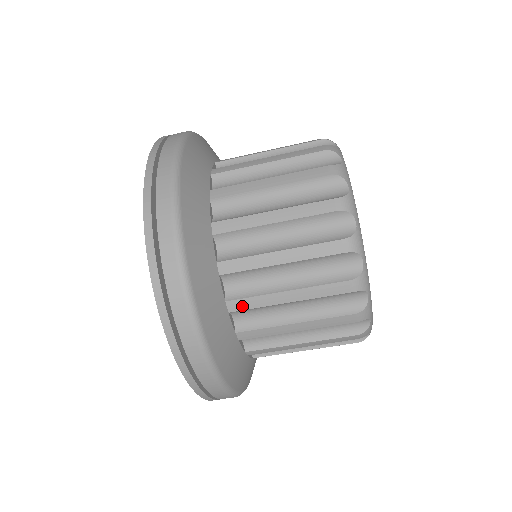
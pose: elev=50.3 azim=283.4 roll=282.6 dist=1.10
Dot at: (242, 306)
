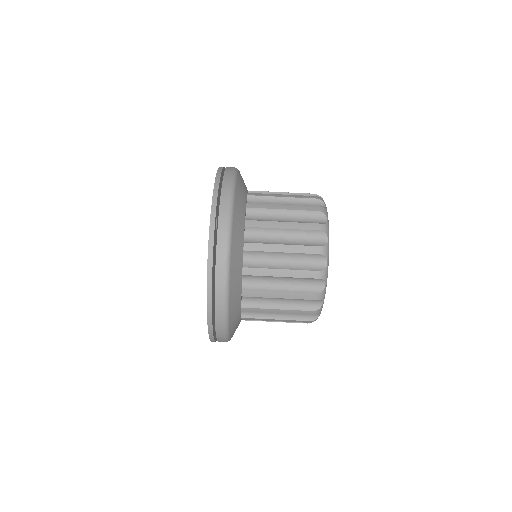
Dot at: (254, 225)
